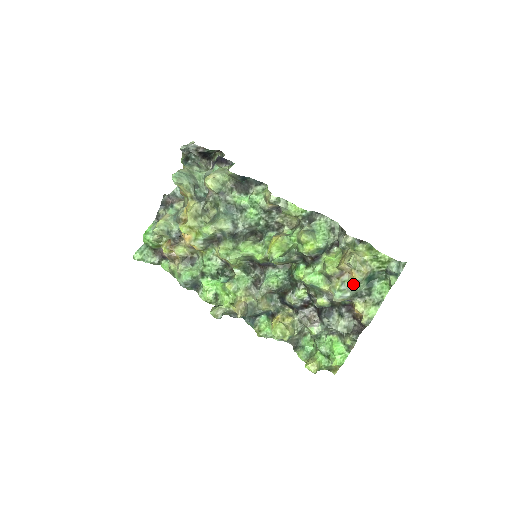
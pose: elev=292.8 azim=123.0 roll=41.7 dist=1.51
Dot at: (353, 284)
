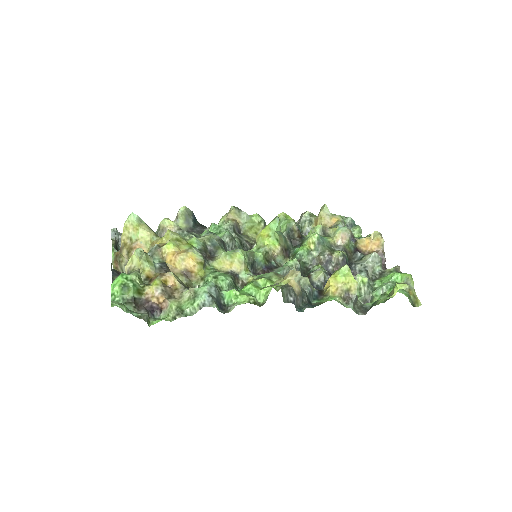
Dot at: (343, 224)
